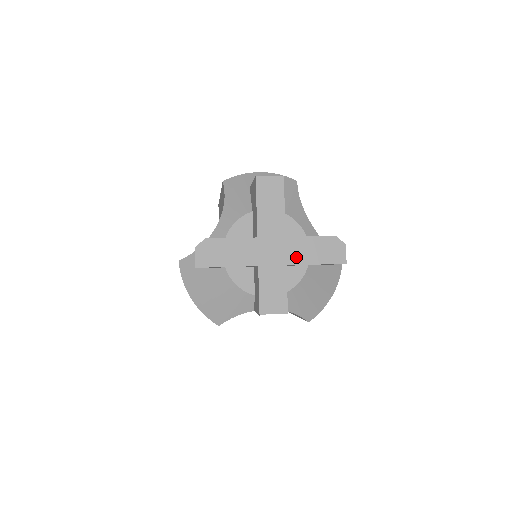
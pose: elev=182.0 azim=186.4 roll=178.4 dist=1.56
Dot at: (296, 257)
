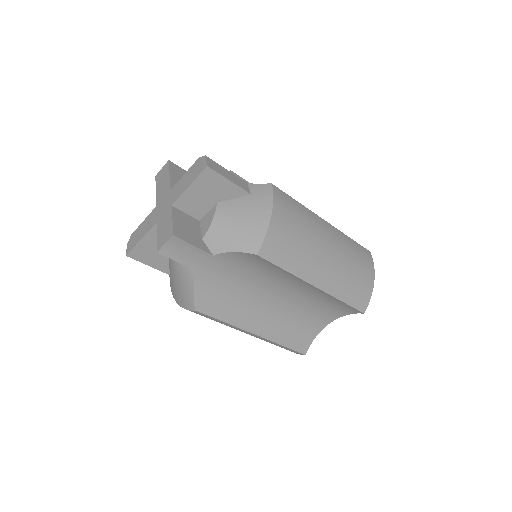
Dot at: (177, 195)
